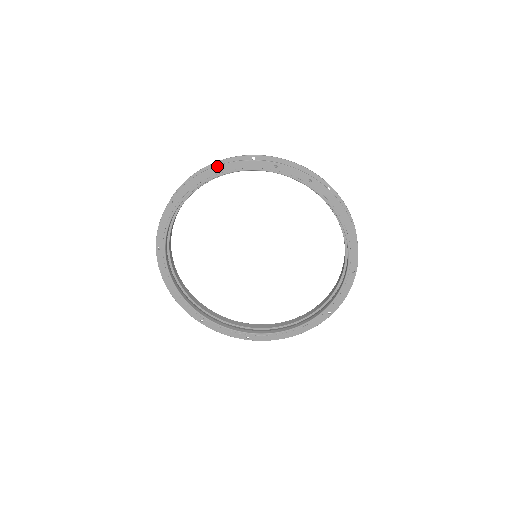
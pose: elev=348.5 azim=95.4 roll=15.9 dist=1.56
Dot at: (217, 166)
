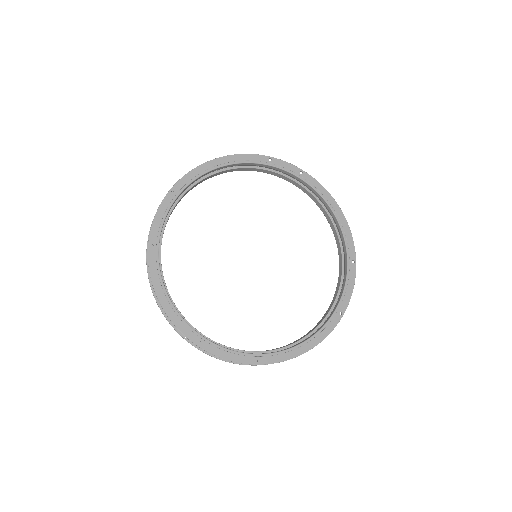
Dot at: (217, 158)
